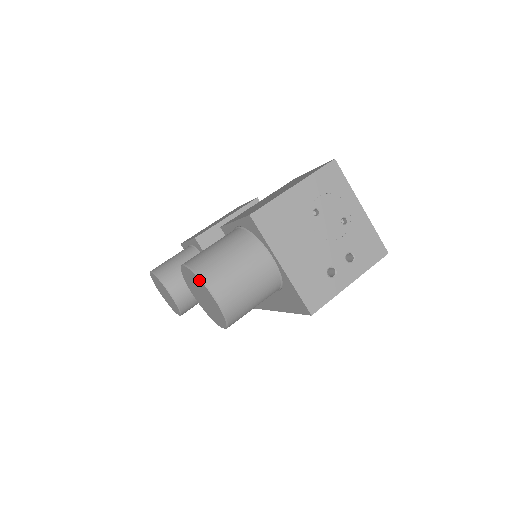
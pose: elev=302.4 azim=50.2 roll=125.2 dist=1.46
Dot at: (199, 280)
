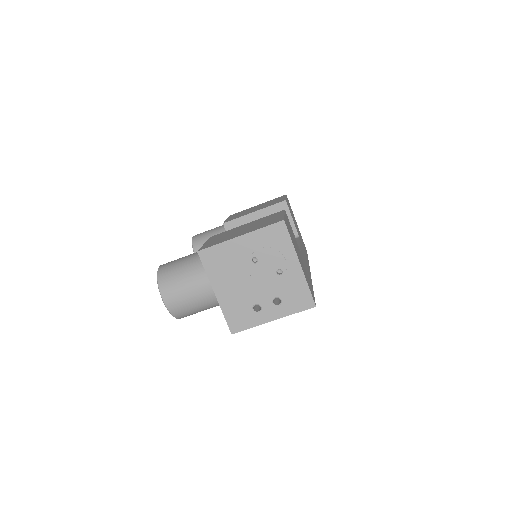
Dot at: (158, 285)
